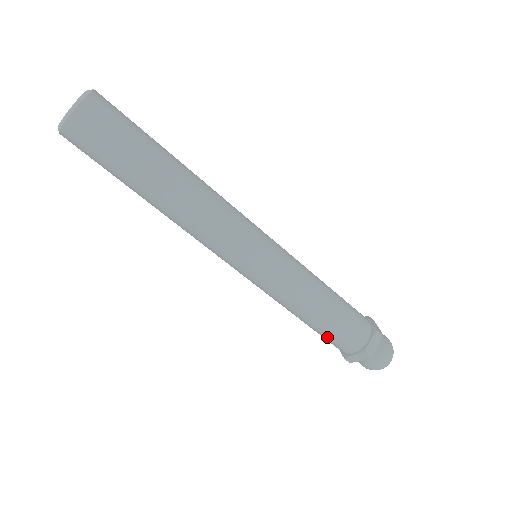
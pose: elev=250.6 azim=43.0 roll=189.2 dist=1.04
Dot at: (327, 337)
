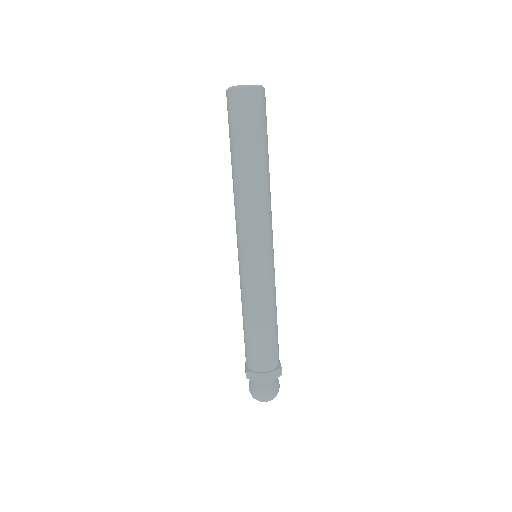
Dot at: (250, 346)
